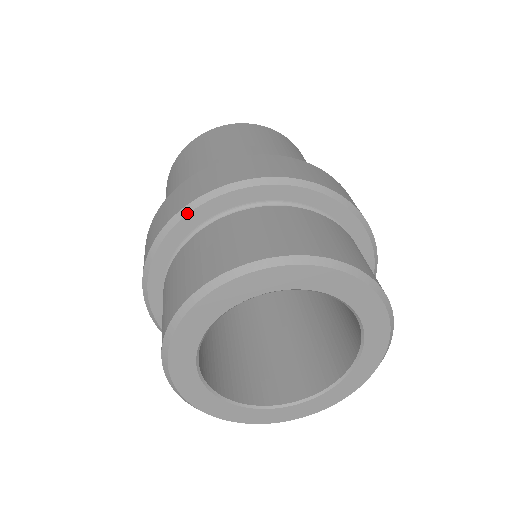
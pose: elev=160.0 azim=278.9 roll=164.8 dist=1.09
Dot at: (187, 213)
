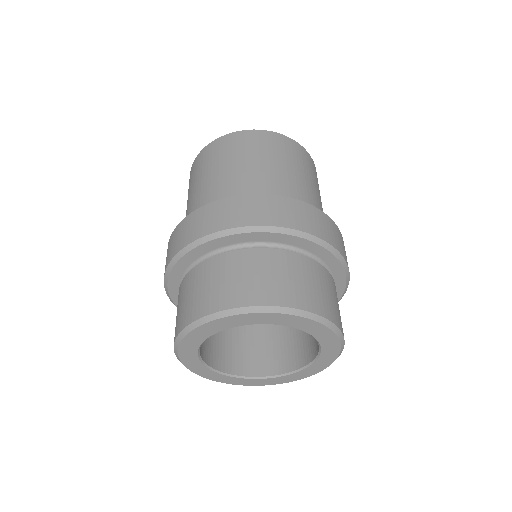
Dot at: (194, 247)
